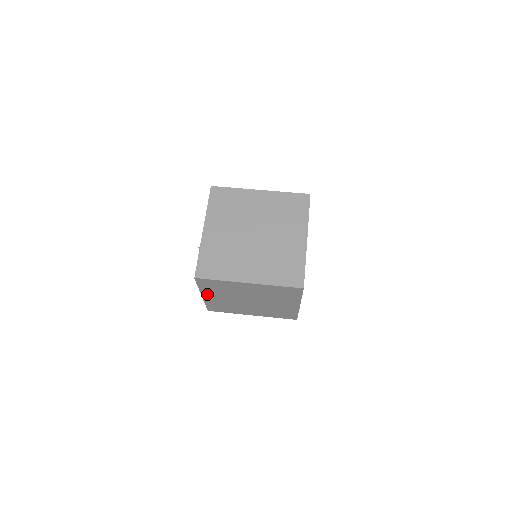
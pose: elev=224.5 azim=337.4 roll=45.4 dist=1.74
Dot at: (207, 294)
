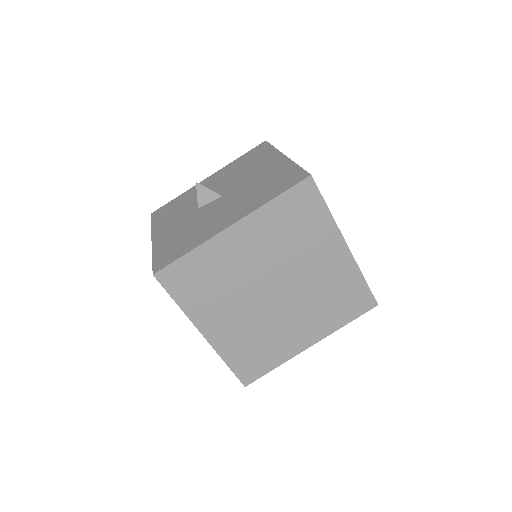
Dot at: (248, 227)
